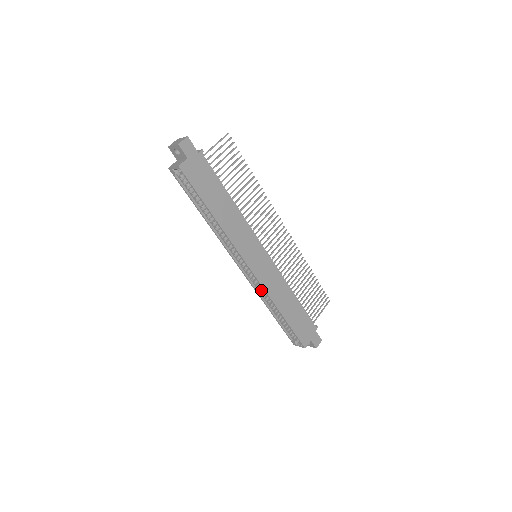
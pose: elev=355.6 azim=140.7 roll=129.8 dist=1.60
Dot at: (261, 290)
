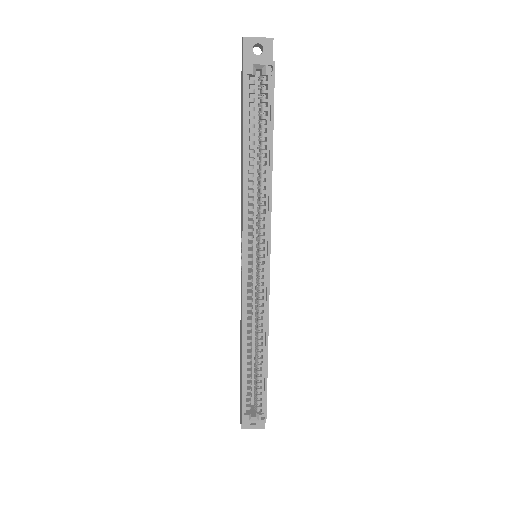
Dot at: (249, 312)
